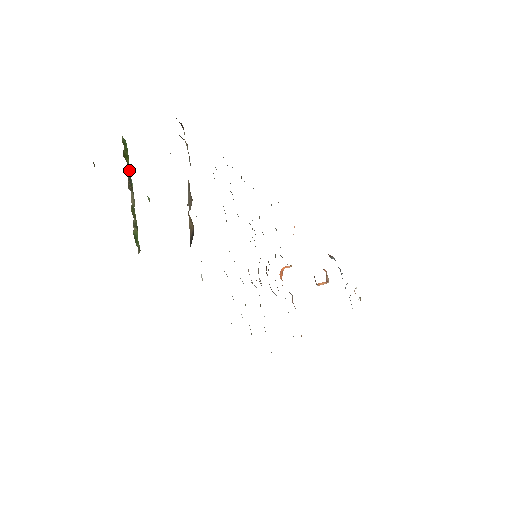
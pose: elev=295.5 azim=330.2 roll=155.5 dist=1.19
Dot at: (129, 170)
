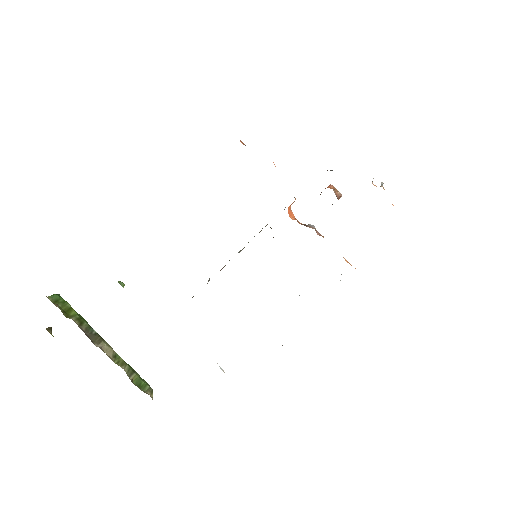
Dot at: (82, 323)
